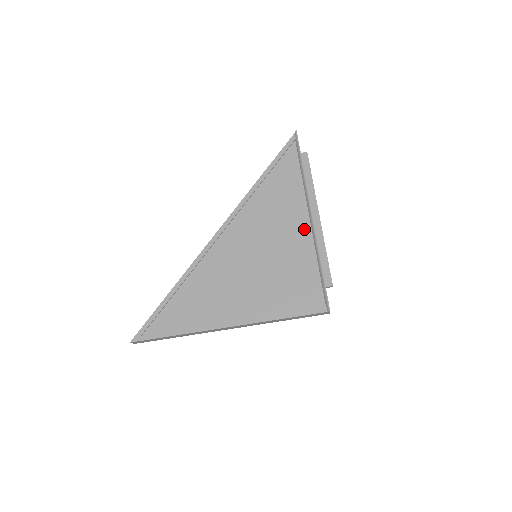
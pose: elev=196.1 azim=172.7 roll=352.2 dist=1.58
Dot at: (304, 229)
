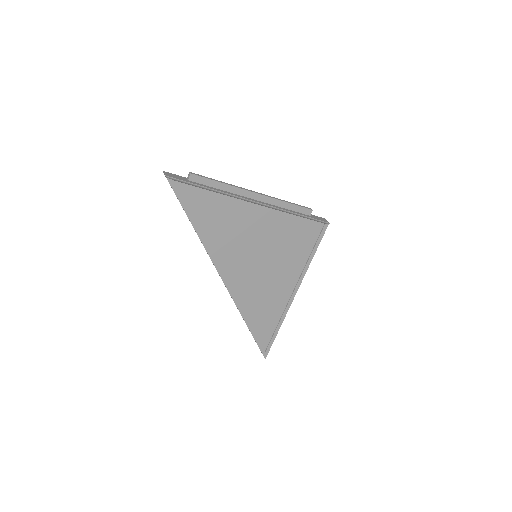
Dot at: (261, 213)
